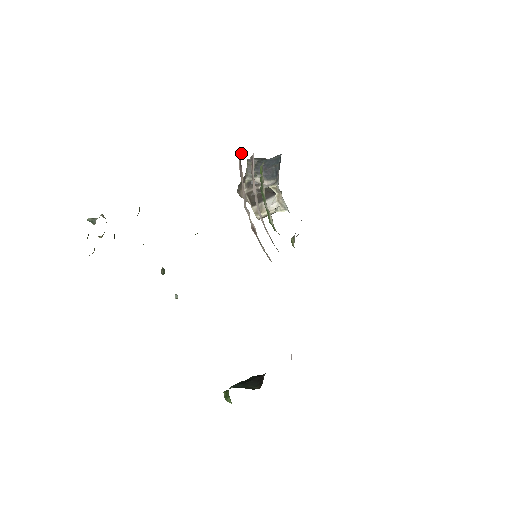
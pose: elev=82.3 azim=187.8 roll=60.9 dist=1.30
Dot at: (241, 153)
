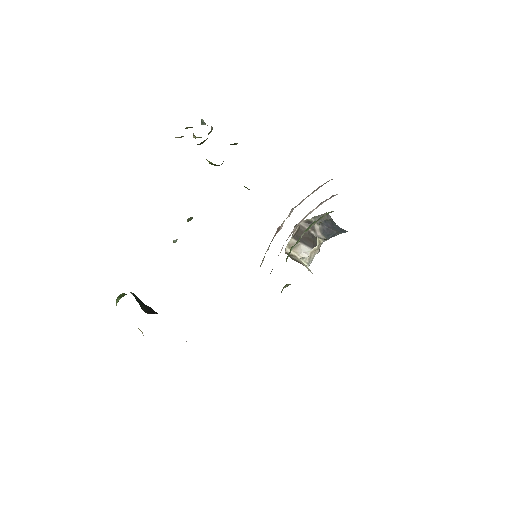
Dot at: occluded
